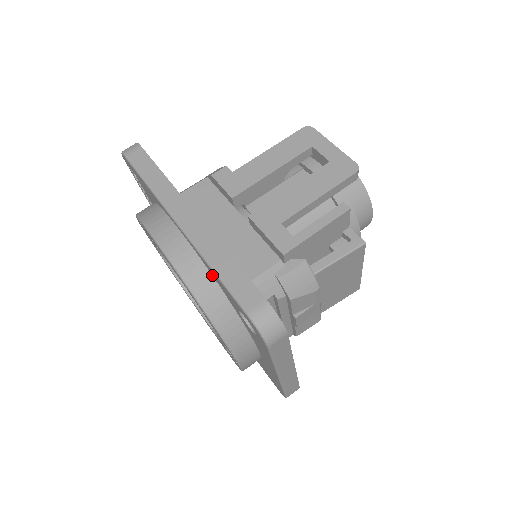
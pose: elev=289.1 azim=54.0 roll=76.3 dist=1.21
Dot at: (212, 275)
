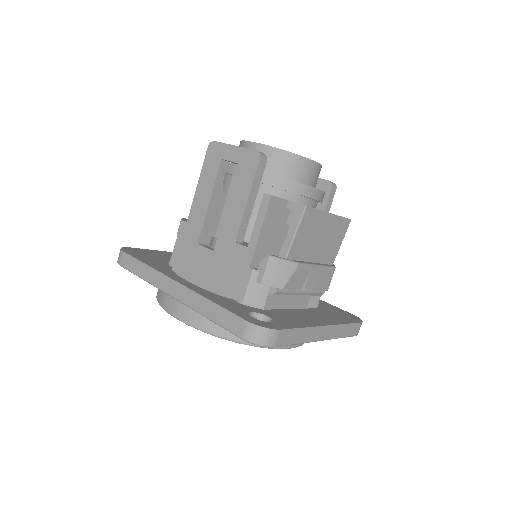
Dot at: occluded
